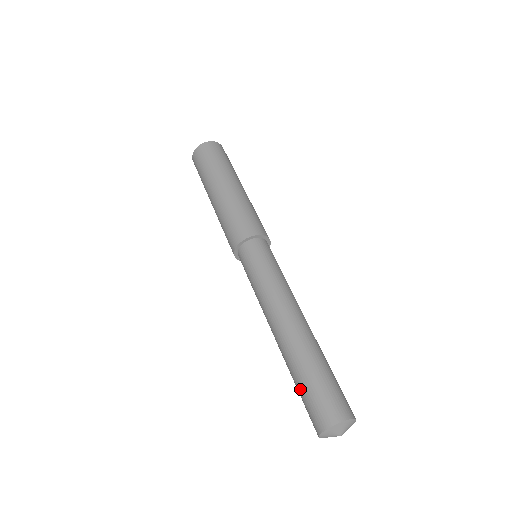
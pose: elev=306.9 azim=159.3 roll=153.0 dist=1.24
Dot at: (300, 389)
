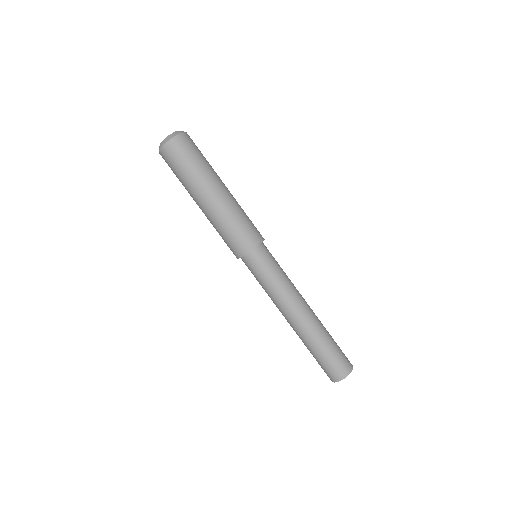
Dot at: (314, 357)
